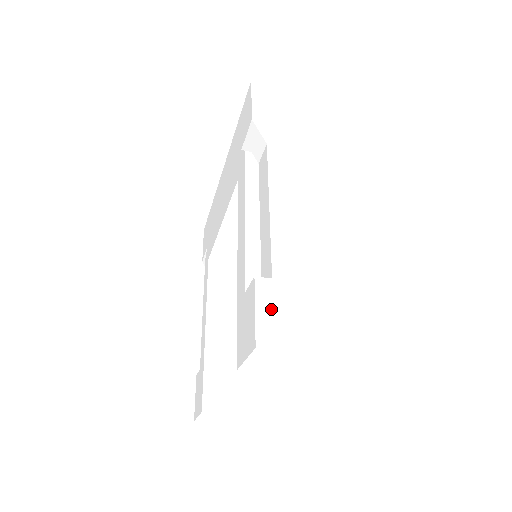
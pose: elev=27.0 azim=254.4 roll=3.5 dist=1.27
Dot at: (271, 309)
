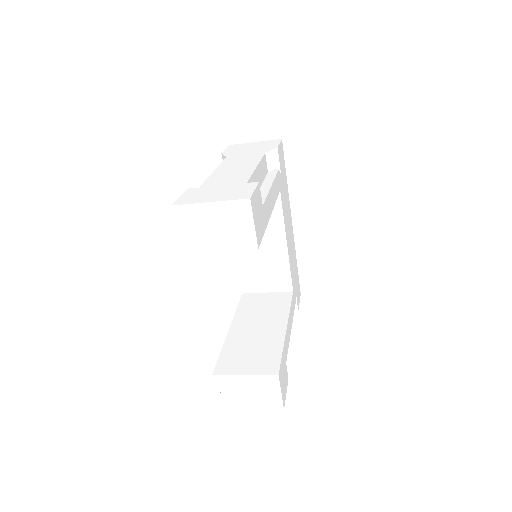
Dot at: (191, 195)
